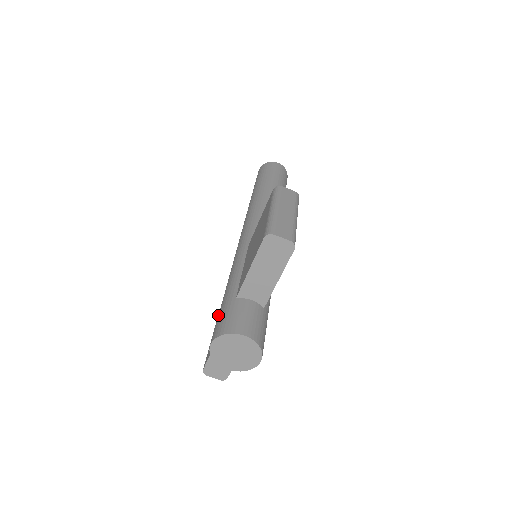
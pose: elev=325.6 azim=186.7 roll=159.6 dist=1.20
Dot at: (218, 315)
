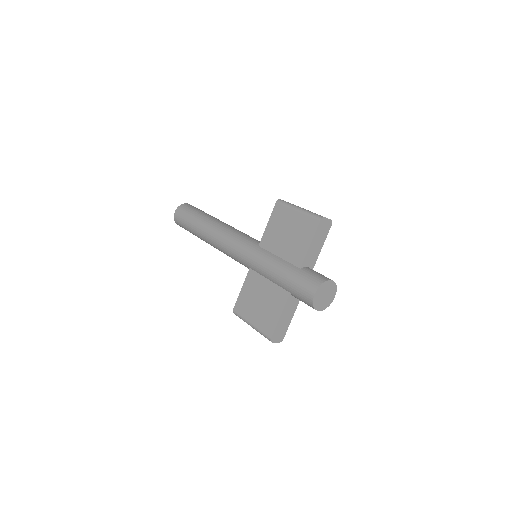
Dot at: (295, 283)
